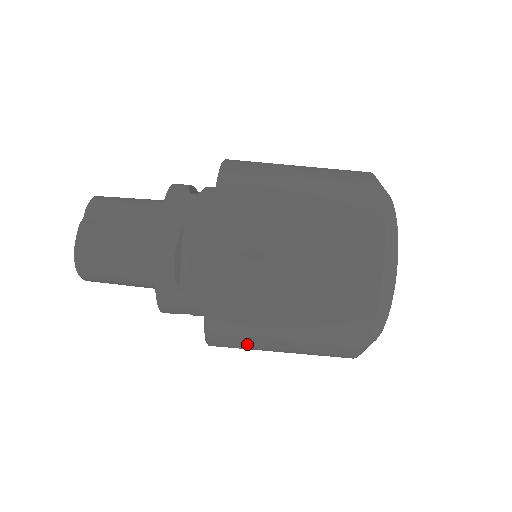
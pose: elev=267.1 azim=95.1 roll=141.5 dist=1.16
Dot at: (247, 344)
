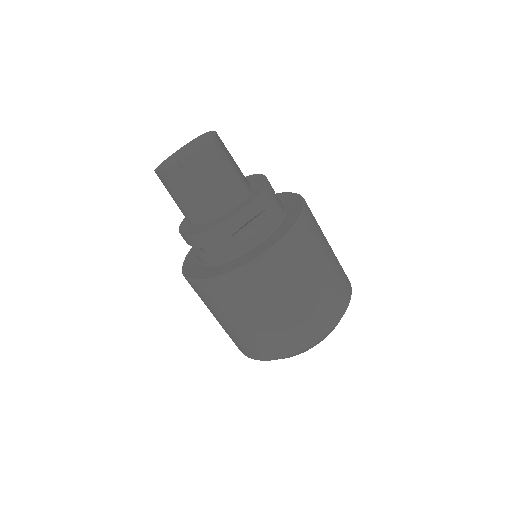
Dot at: occluded
